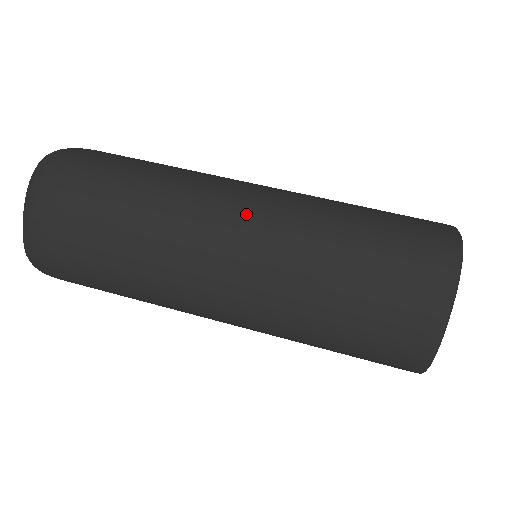
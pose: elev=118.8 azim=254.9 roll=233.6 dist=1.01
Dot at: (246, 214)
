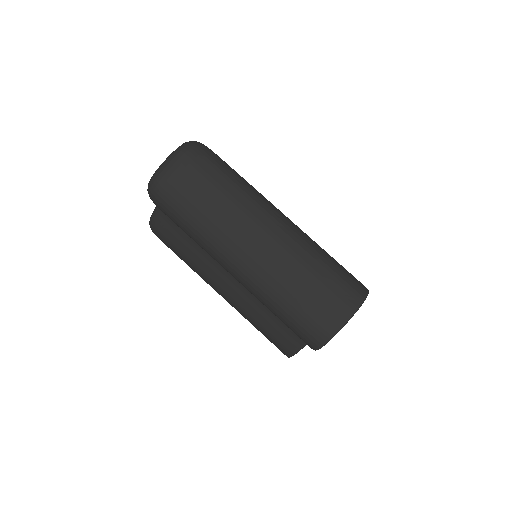
Dot at: (279, 226)
